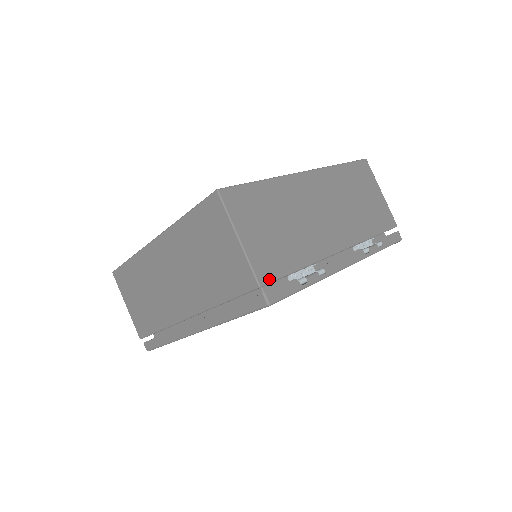
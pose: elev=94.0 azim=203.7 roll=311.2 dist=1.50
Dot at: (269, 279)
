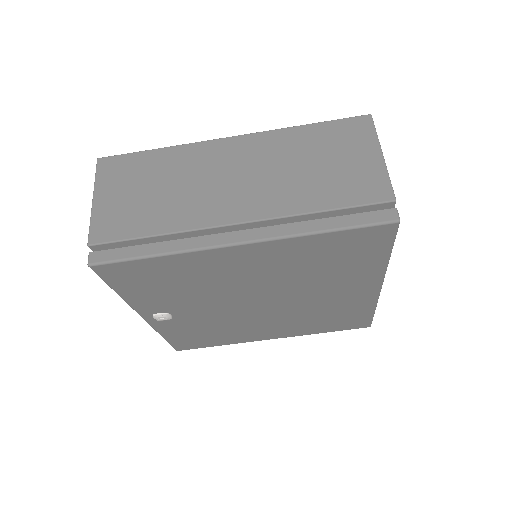
Dot at: (393, 207)
